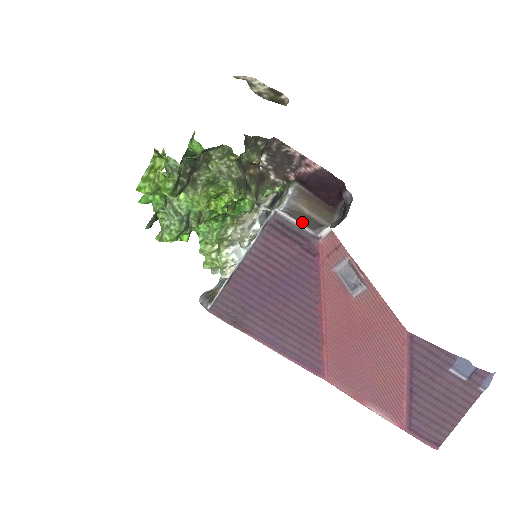
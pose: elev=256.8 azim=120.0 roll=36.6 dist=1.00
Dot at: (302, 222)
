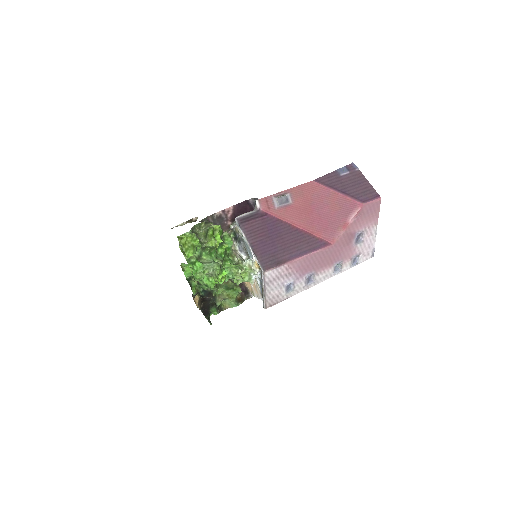
Dot at: (248, 213)
